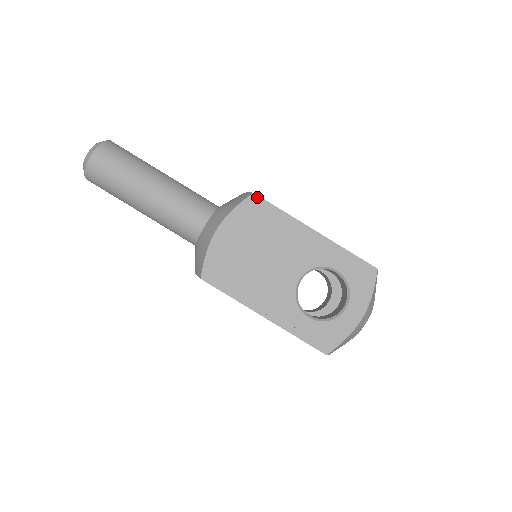
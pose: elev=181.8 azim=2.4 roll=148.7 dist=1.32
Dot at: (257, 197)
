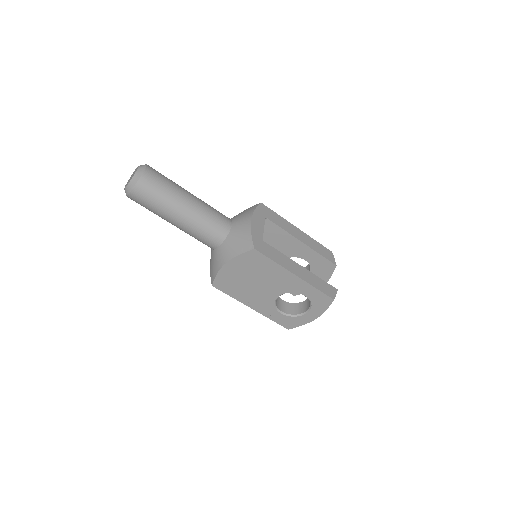
Dot at: (257, 252)
